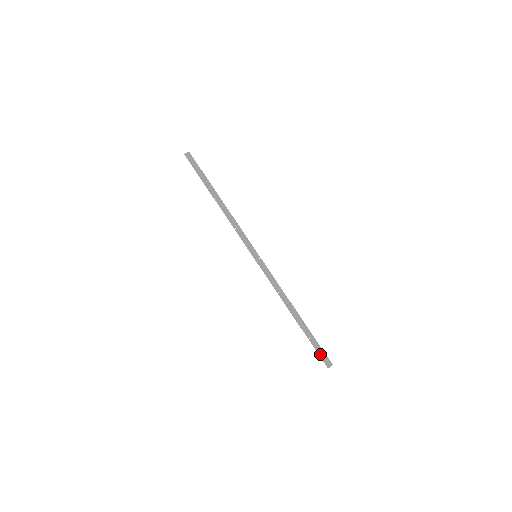
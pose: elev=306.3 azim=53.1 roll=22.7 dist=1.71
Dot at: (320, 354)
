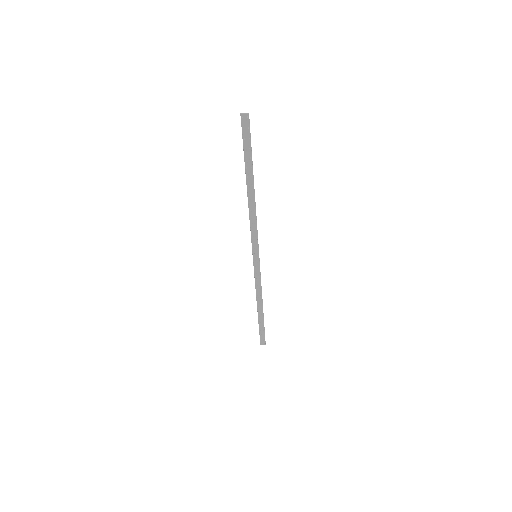
Dot at: (260, 337)
